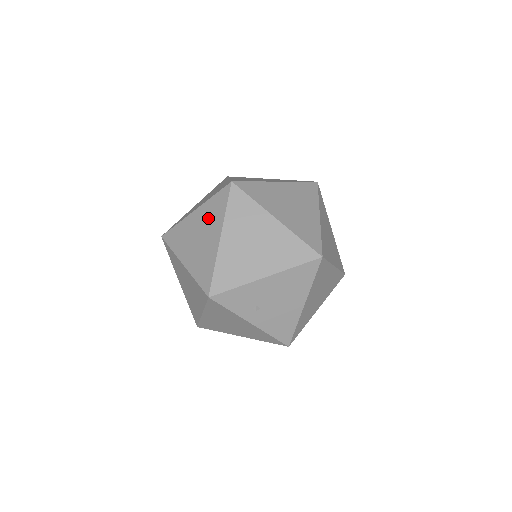
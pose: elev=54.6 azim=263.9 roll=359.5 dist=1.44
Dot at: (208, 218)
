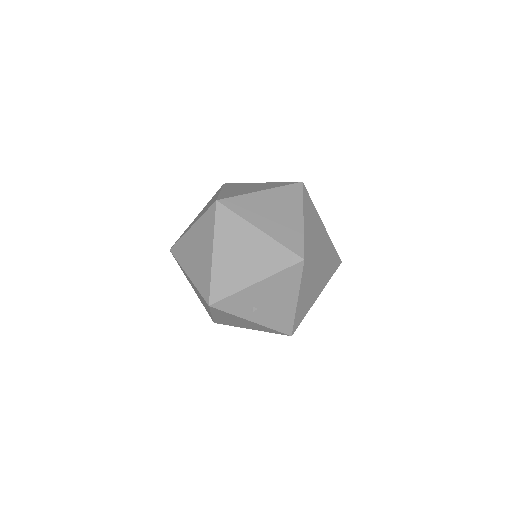
Dot at: (202, 234)
